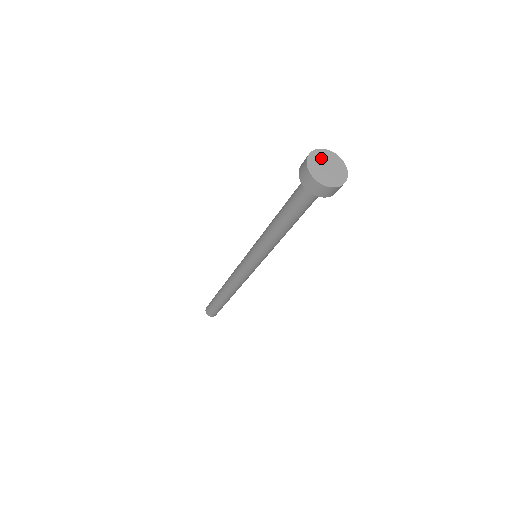
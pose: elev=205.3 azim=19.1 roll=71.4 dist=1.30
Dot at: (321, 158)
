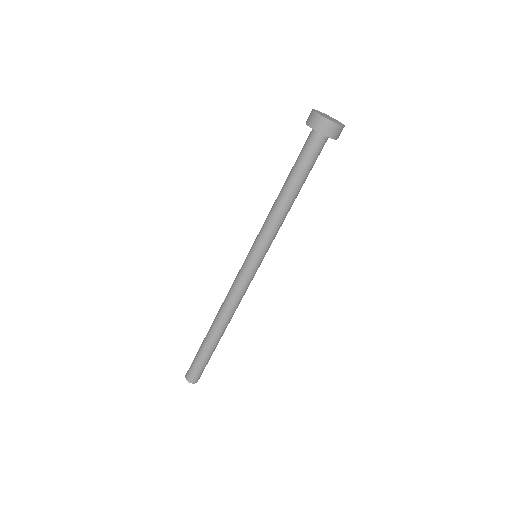
Dot at: (323, 114)
